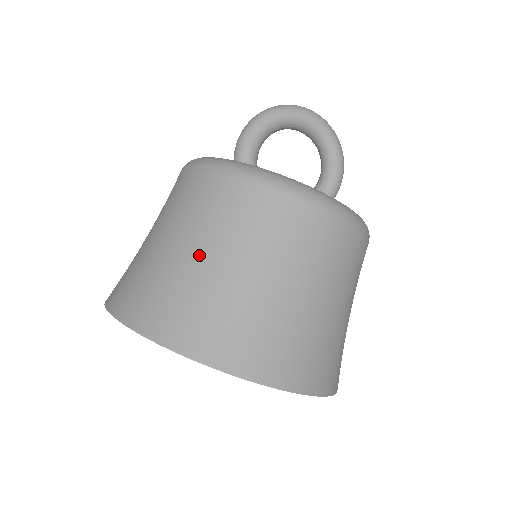
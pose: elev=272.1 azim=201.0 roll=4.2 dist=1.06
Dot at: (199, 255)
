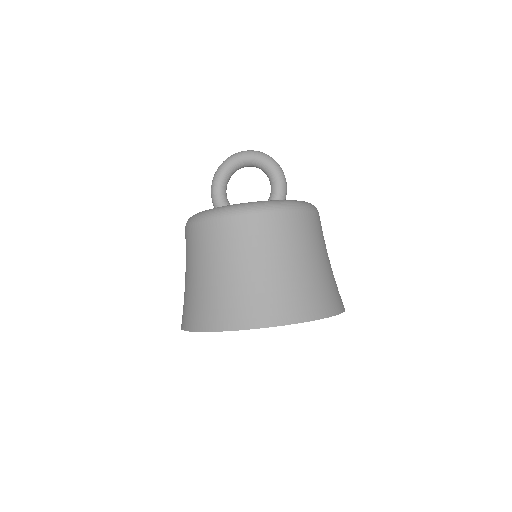
Dot at: (192, 276)
